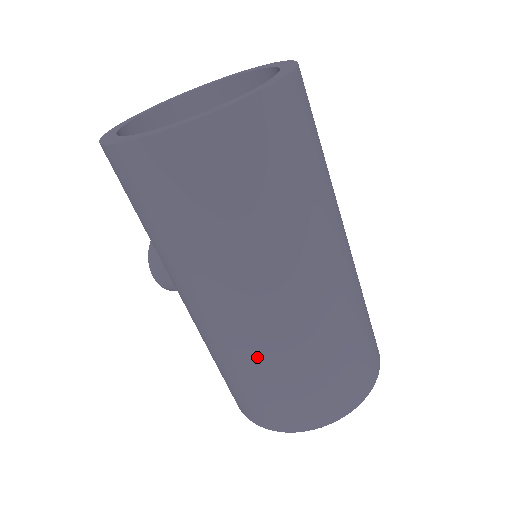
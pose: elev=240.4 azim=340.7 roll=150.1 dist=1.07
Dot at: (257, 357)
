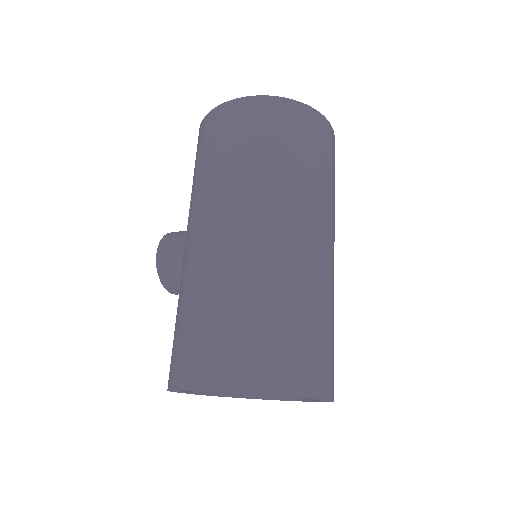
Dot at: (244, 276)
